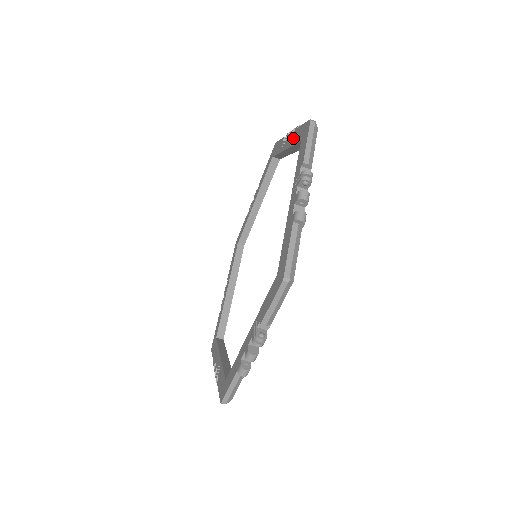
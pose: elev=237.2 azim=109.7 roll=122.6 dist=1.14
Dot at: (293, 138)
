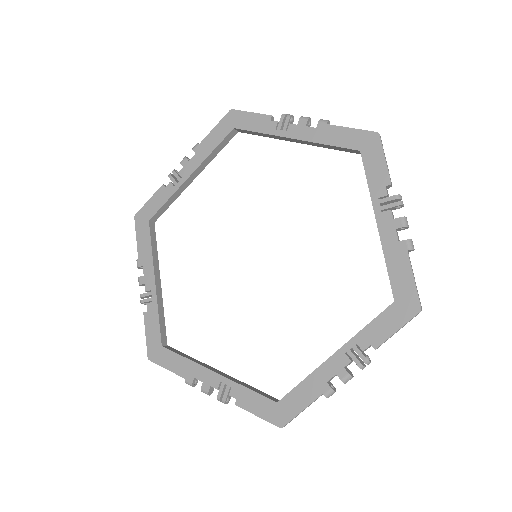
Dot at: (322, 134)
